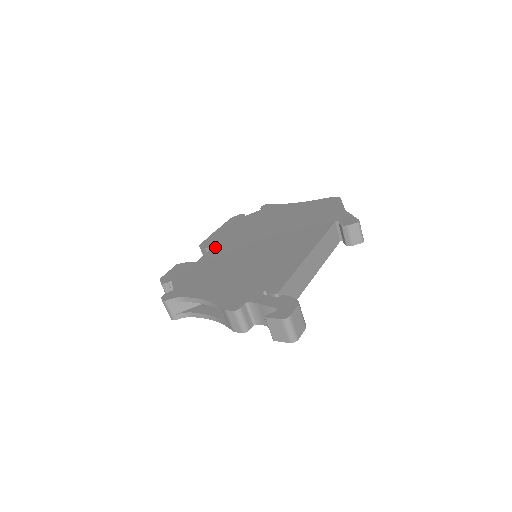
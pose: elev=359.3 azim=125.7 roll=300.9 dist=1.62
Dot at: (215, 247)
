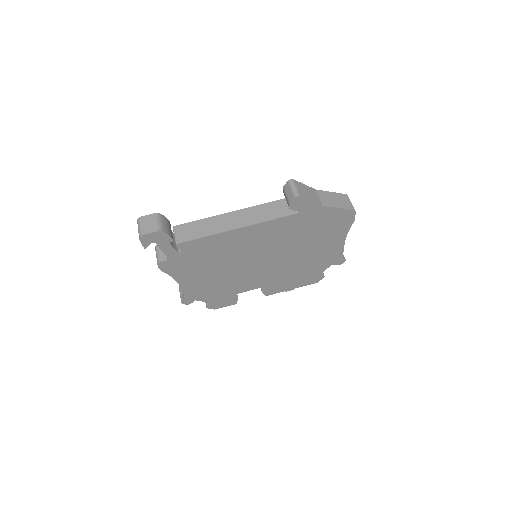
Dot at: occluded
